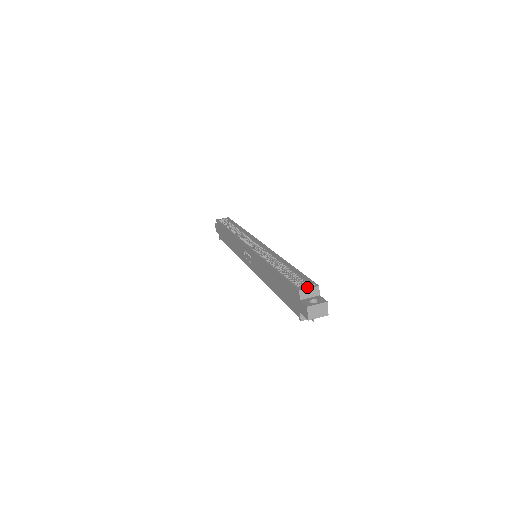
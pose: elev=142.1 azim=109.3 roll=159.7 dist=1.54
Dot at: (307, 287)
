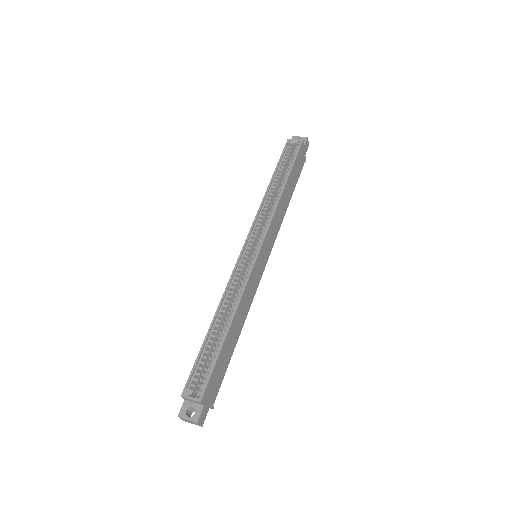
Dot at: (190, 396)
